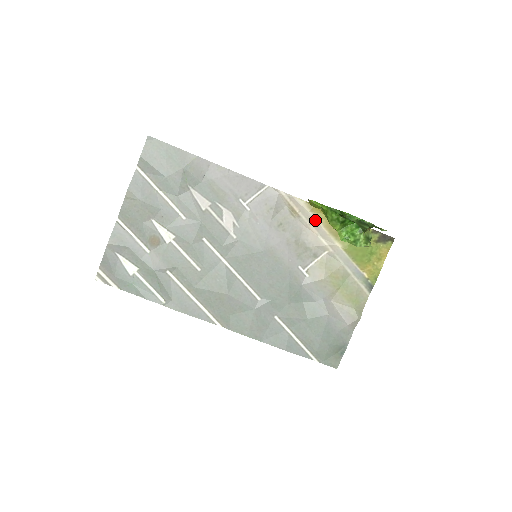
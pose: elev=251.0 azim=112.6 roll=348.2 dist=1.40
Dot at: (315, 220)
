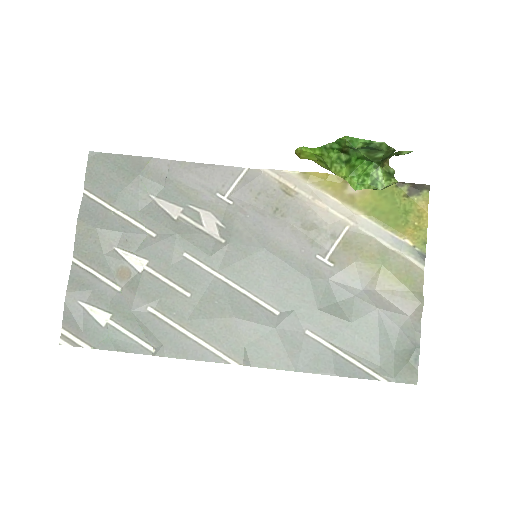
Dot at: (318, 191)
